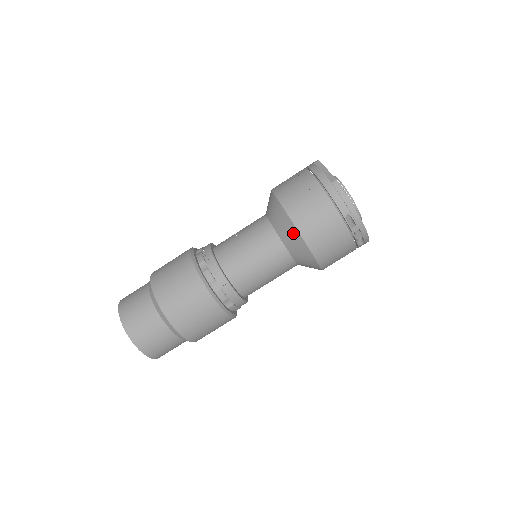
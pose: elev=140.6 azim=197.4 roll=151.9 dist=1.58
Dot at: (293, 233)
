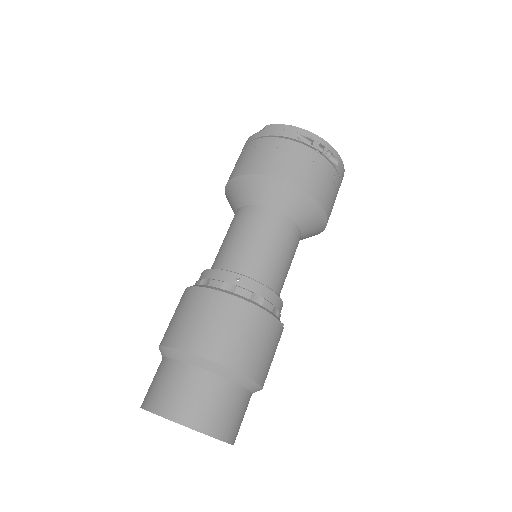
Dot at: (264, 184)
